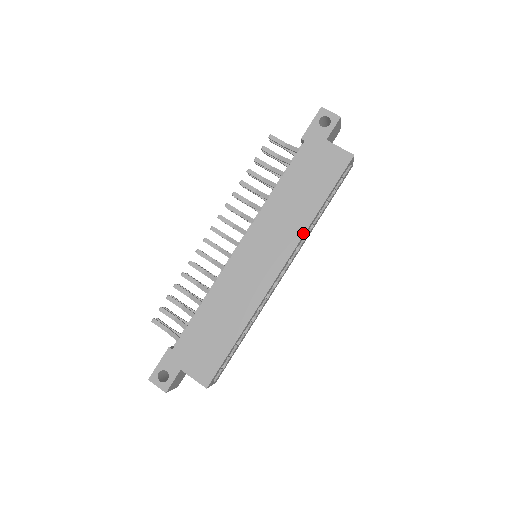
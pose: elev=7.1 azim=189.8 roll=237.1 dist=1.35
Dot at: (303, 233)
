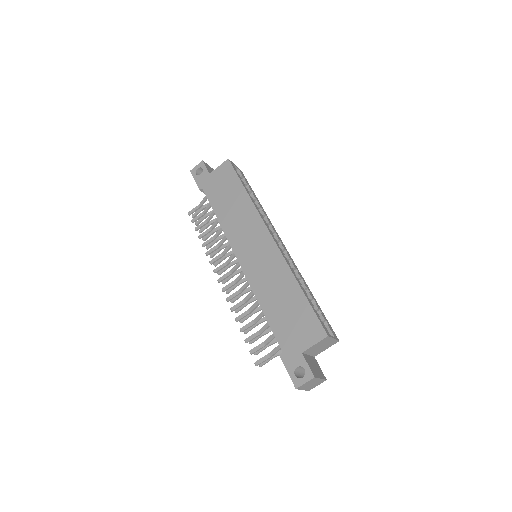
Dot at: (255, 209)
